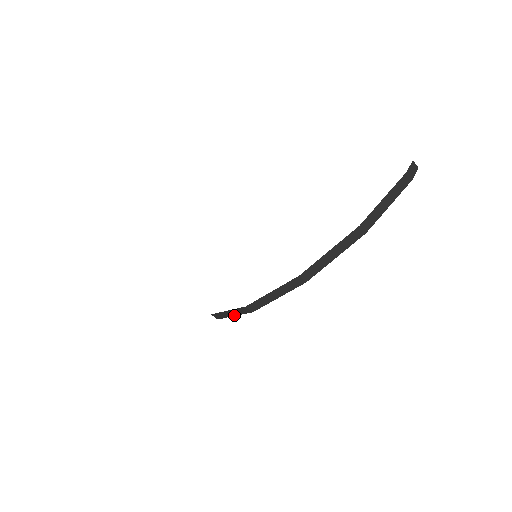
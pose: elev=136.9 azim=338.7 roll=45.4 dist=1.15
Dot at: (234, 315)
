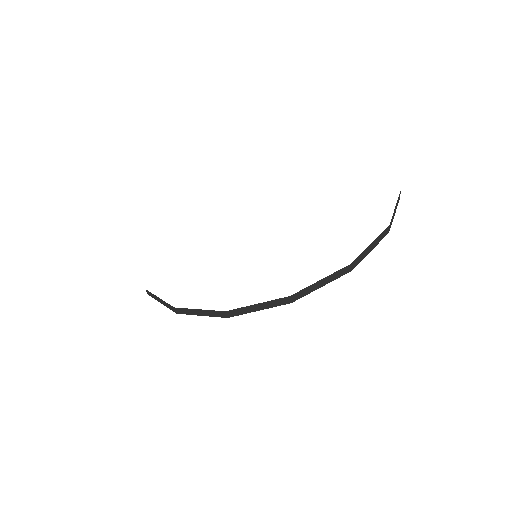
Dot at: (322, 285)
